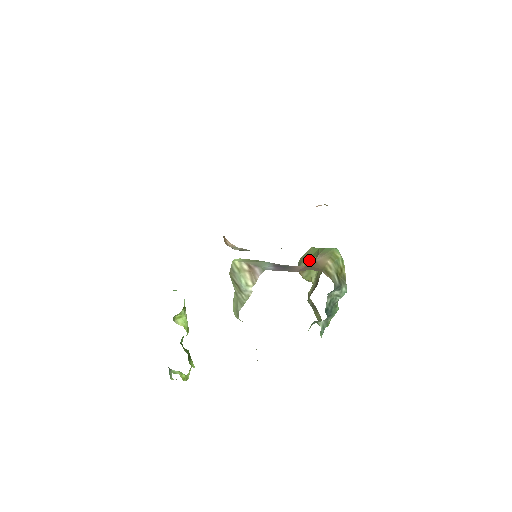
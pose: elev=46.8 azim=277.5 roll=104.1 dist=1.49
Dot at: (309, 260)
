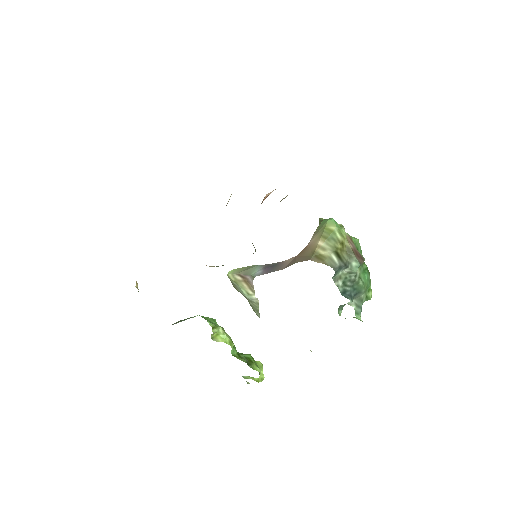
Dot at: occluded
